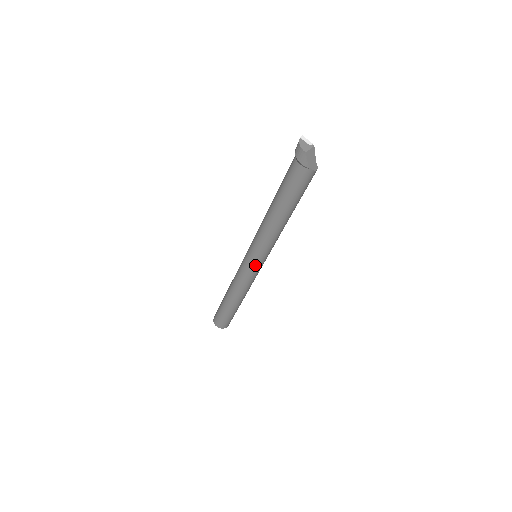
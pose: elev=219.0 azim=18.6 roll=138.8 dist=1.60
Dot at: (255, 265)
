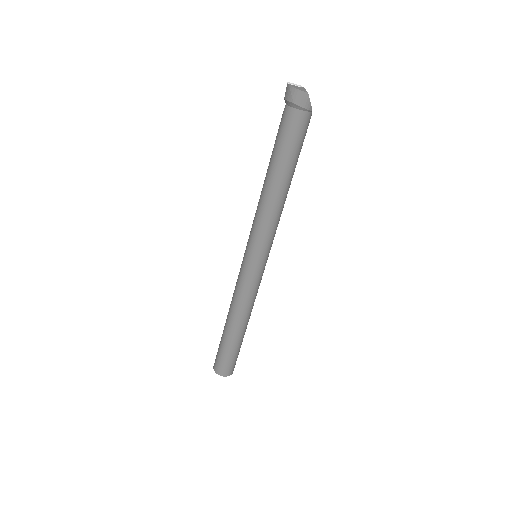
Dot at: (263, 264)
